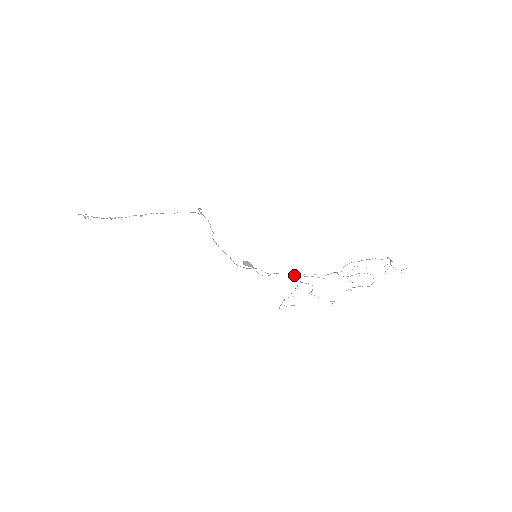
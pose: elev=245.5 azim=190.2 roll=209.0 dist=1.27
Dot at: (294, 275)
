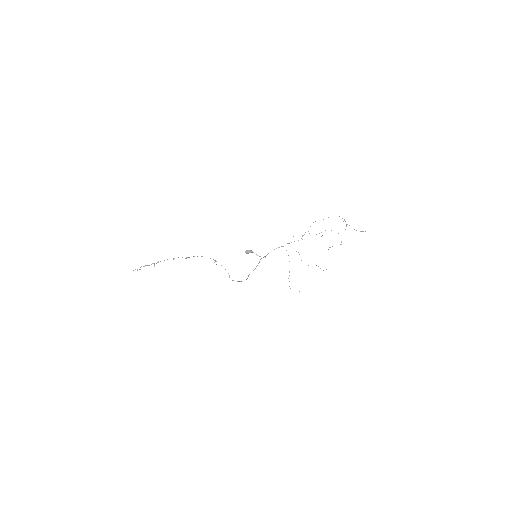
Dot at: (282, 246)
